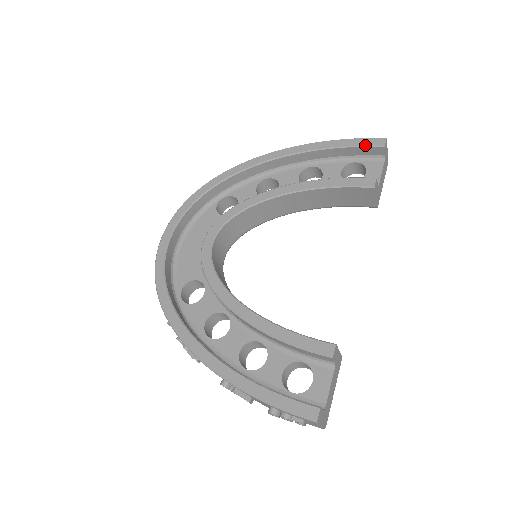
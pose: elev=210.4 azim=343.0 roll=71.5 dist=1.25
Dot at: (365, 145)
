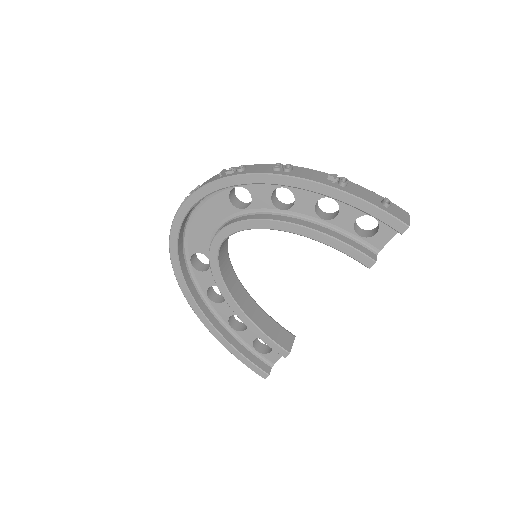
Dot at: (386, 224)
